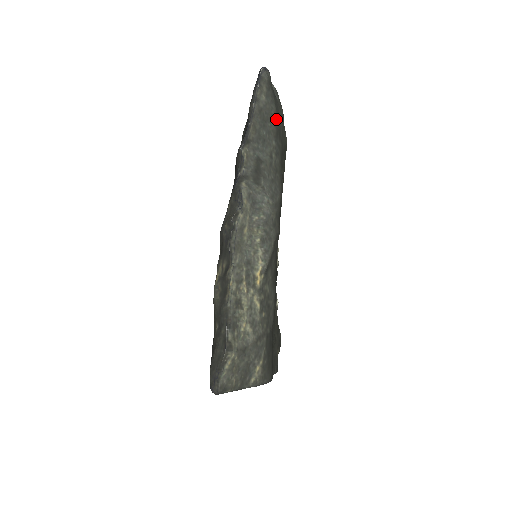
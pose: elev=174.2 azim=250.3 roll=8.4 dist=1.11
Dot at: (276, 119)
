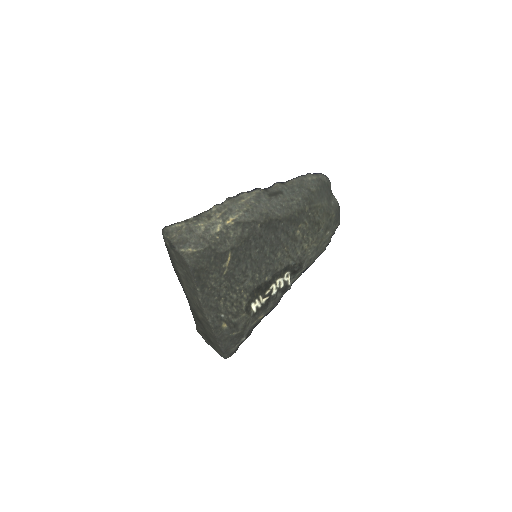
Dot at: (312, 194)
